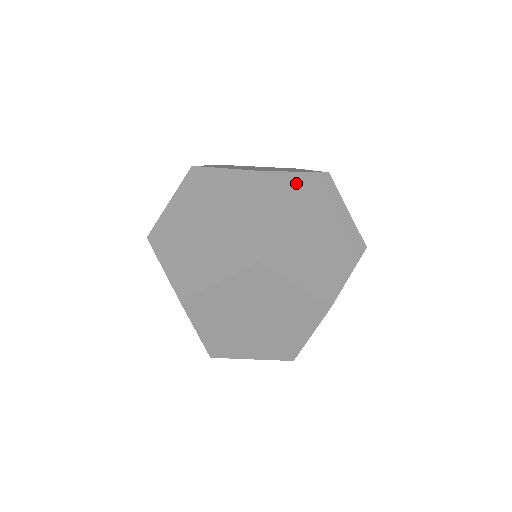
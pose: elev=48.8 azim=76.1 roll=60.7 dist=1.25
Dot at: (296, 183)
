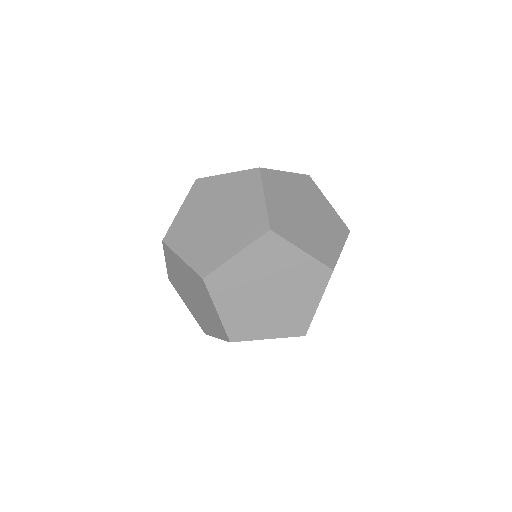
Dot at: (286, 179)
